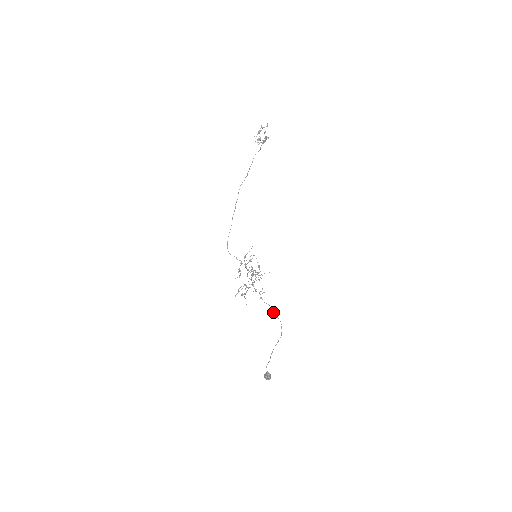
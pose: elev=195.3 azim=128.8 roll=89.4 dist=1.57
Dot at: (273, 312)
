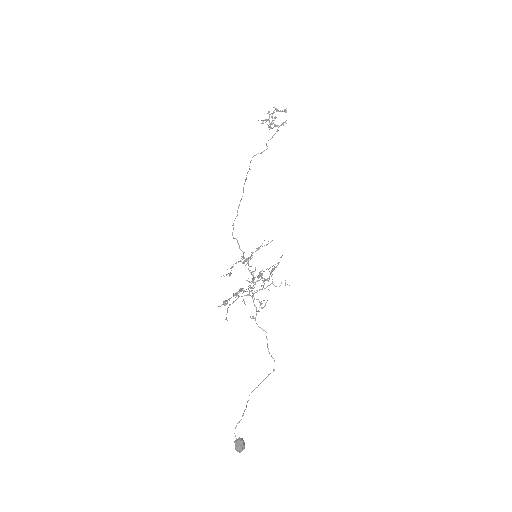
Dot at: (267, 344)
